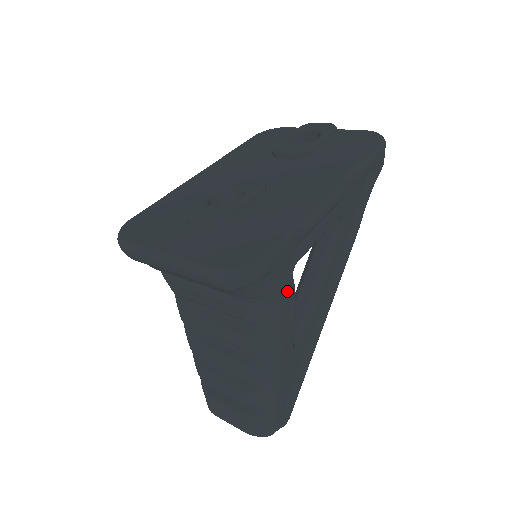
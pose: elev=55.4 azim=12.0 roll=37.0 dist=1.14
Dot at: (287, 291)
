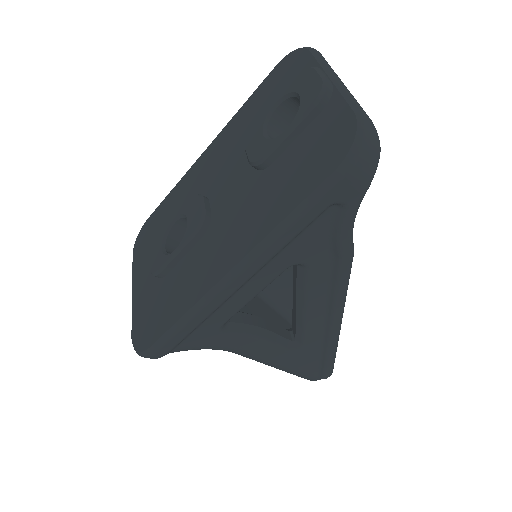
Dot at: (226, 340)
